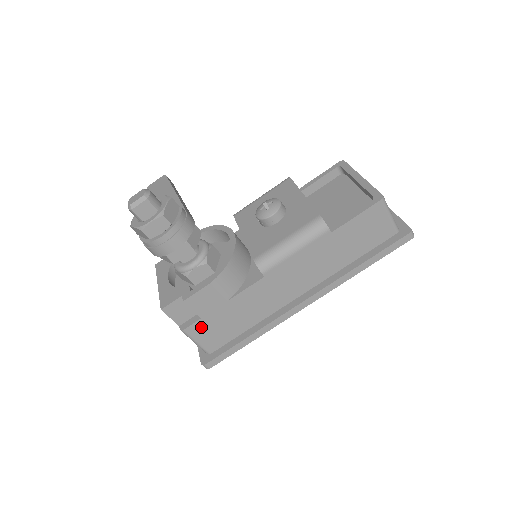
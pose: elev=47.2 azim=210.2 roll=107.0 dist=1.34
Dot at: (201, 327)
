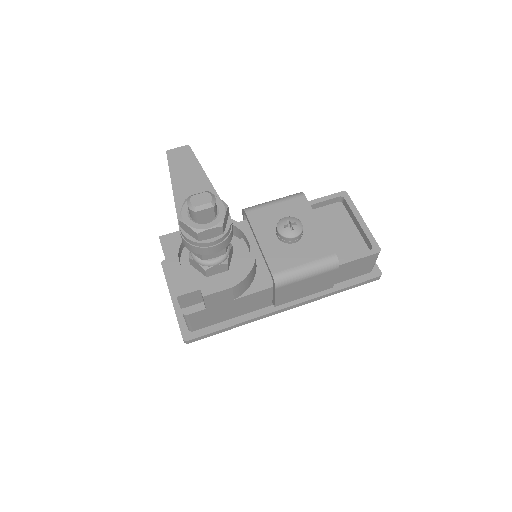
Dot at: (201, 314)
